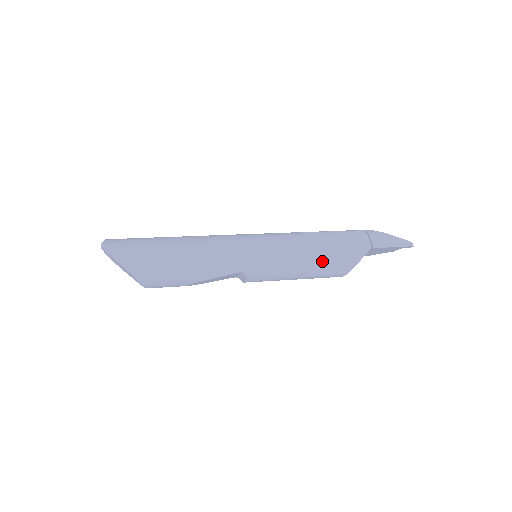
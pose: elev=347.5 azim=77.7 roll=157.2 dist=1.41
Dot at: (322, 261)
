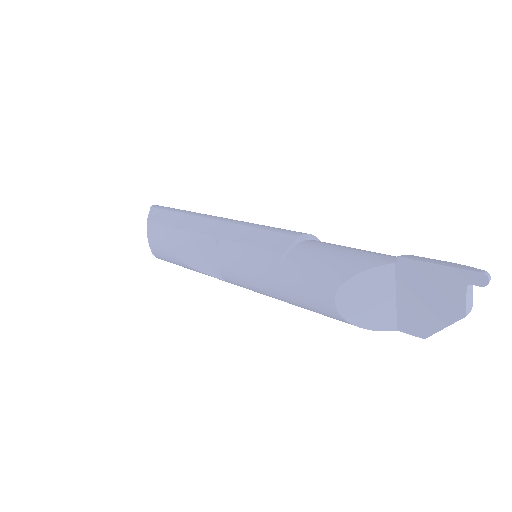
Dot at: (309, 255)
